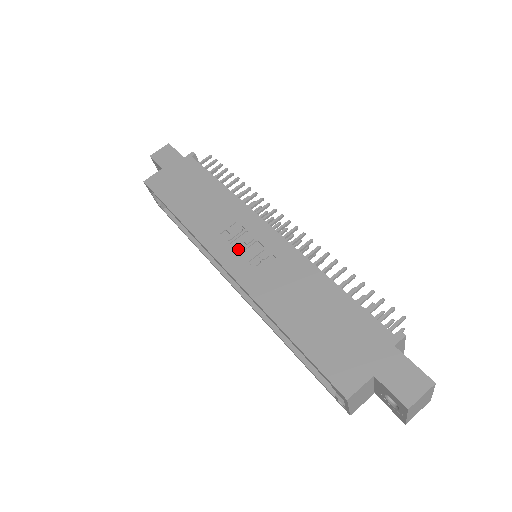
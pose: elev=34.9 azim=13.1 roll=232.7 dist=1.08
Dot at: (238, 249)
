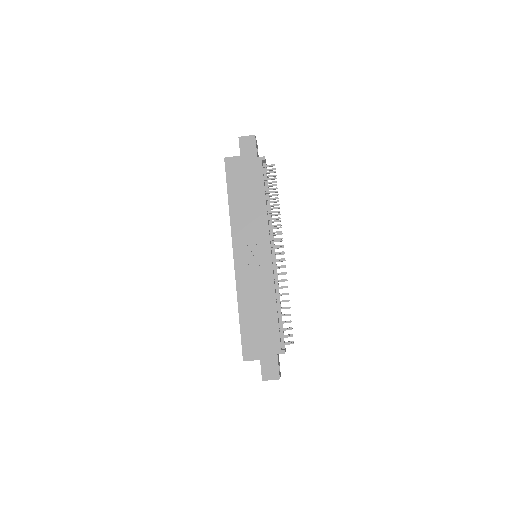
Dot at: (247, 253)
